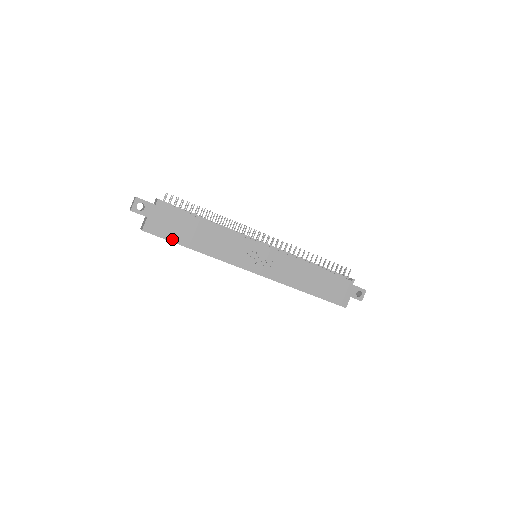
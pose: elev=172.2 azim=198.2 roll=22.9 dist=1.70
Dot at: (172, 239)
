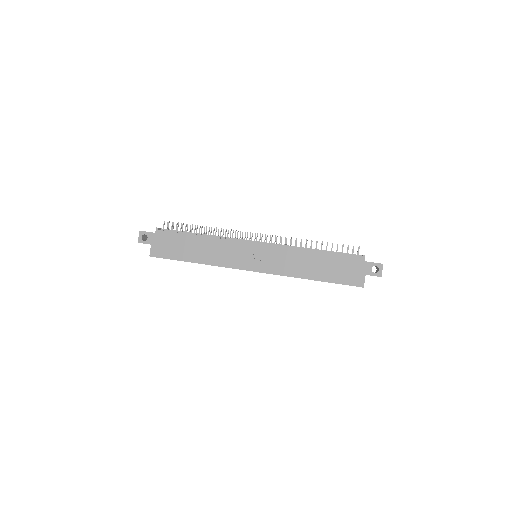
Dot at: (174, 258)
